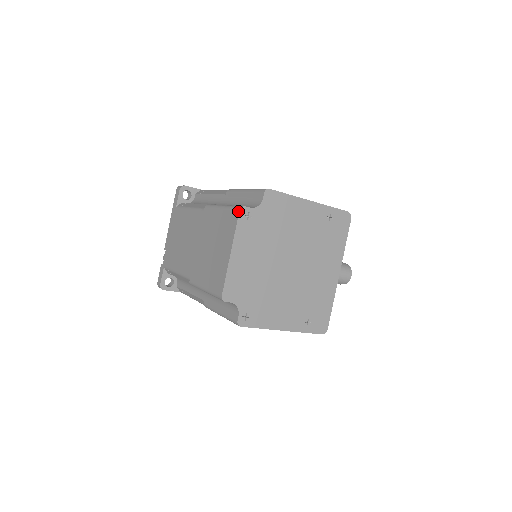
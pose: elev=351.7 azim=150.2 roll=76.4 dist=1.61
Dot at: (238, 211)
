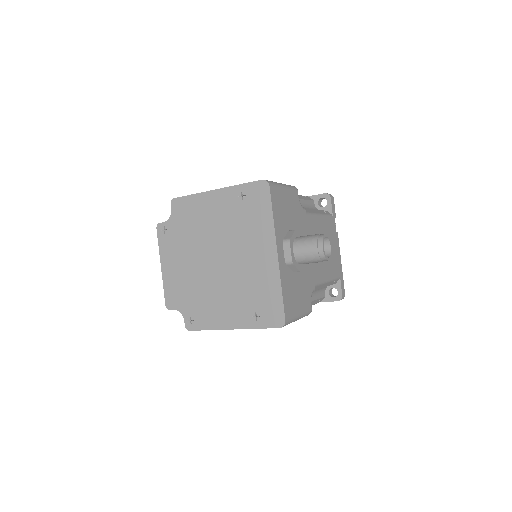
Dot at: (157, 229)
